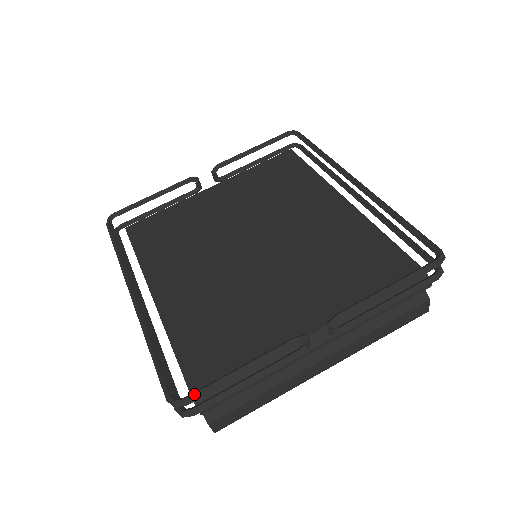
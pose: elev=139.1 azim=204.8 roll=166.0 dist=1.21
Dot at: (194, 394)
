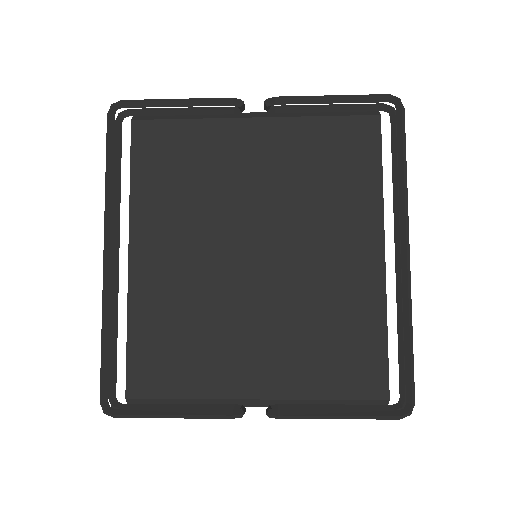
Dot at: (124, 415)
